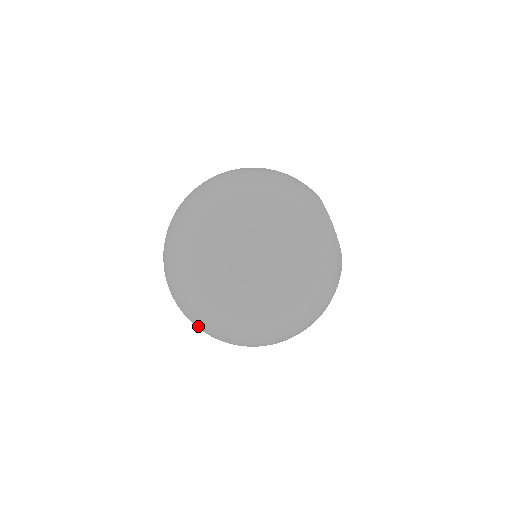
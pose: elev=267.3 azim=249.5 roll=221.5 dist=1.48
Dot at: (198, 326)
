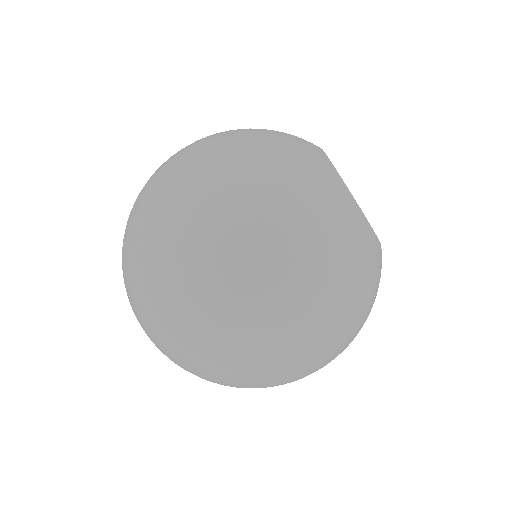
Dot at: occluded
